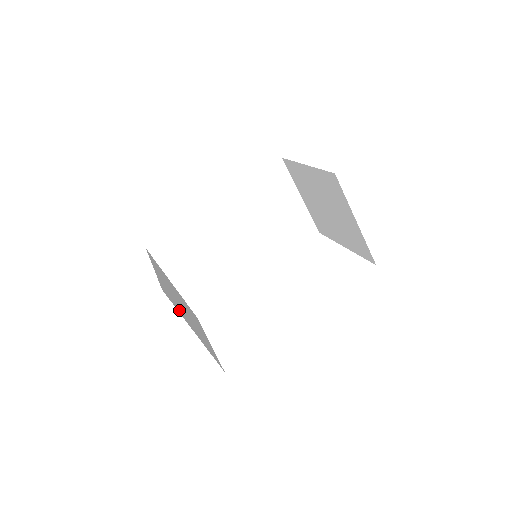
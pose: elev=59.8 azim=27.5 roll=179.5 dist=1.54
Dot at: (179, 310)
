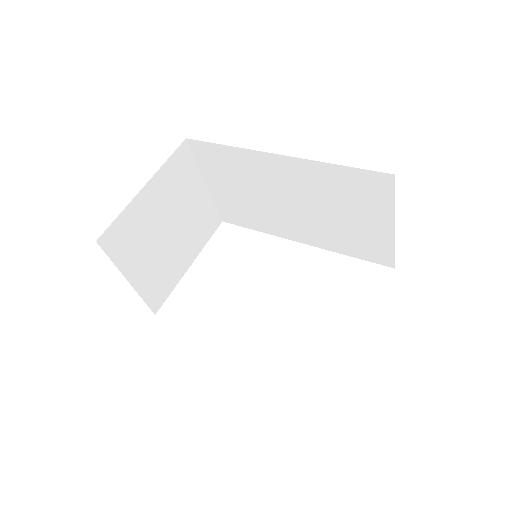
Dot at: (124, 255)
